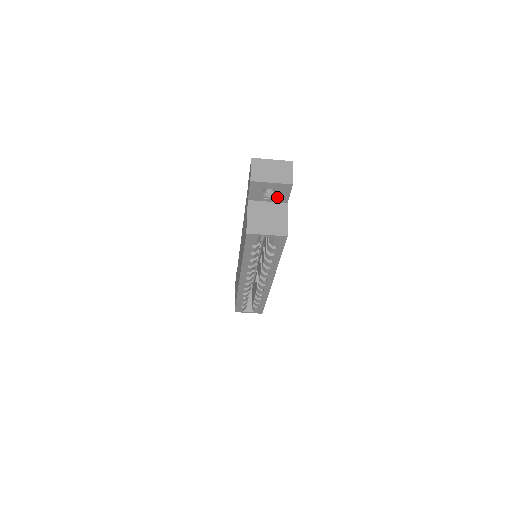
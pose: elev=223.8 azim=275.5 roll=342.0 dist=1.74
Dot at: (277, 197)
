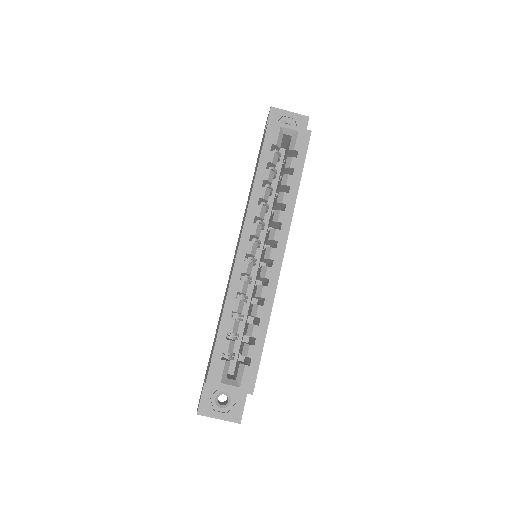
Dot at: occluded
